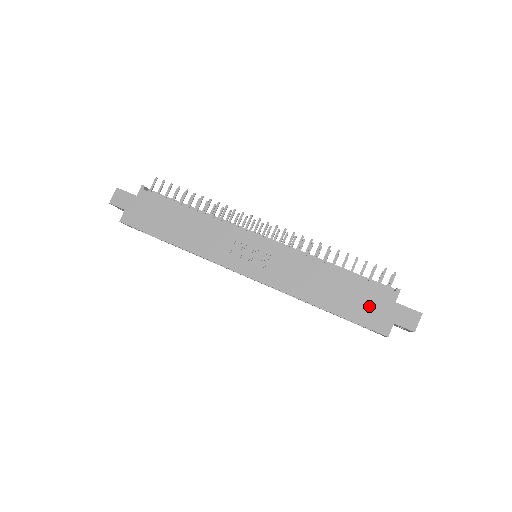
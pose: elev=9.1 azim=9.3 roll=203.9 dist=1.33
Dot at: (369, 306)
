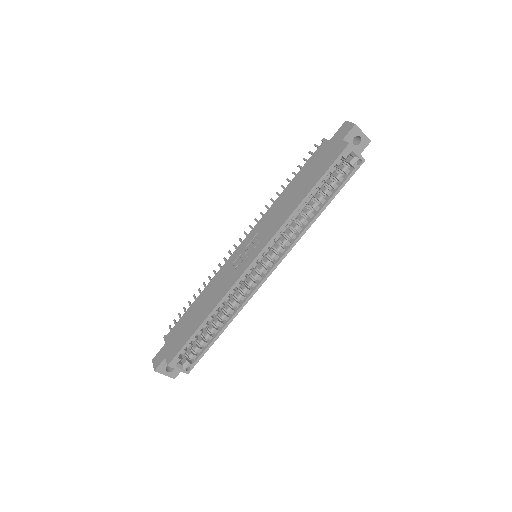
Dot at: (322, 159)
